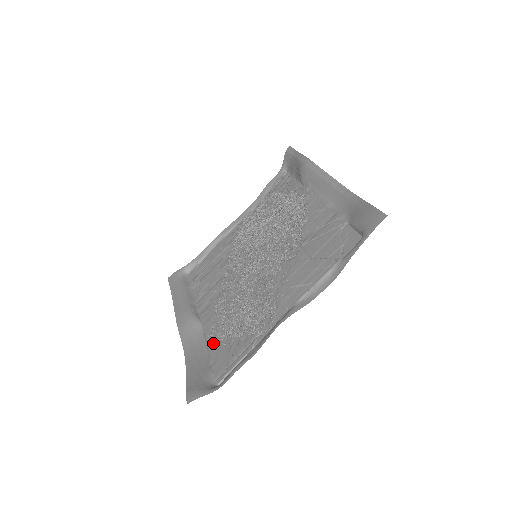
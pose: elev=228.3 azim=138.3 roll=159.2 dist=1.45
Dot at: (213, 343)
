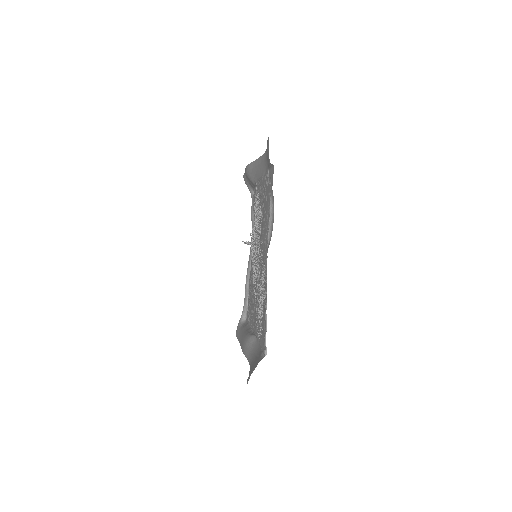
Dot at: (259, 337)
